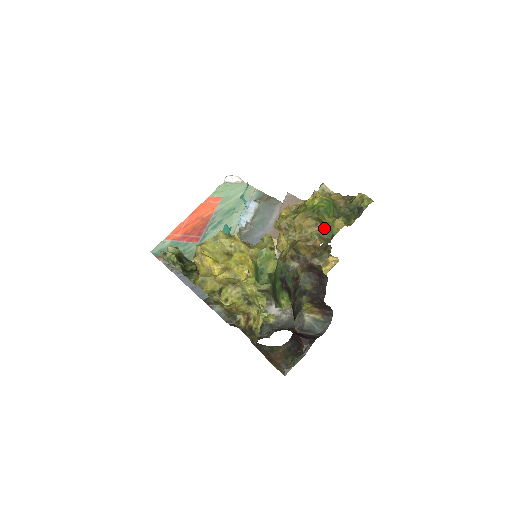
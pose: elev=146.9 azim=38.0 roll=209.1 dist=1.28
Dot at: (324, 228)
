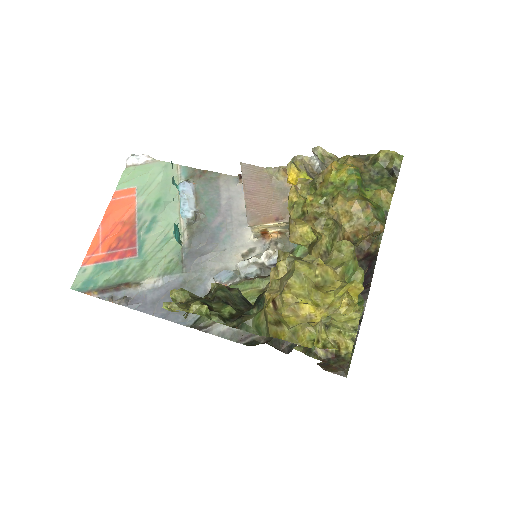
Dot at: (375, 207)
